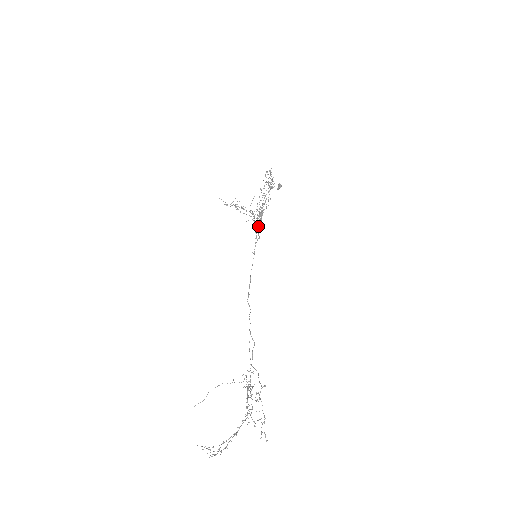
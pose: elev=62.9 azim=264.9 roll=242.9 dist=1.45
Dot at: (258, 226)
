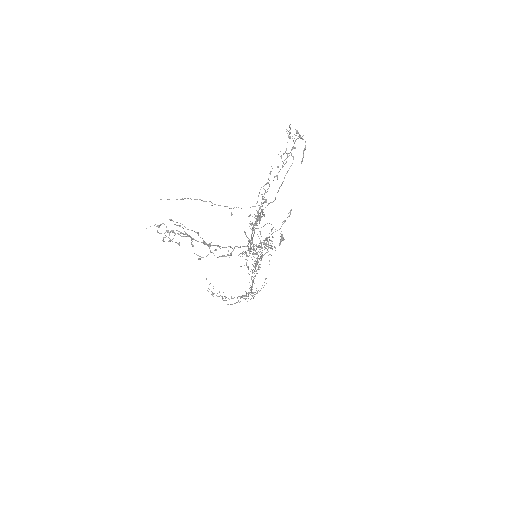
Dot at: (254, 276)
